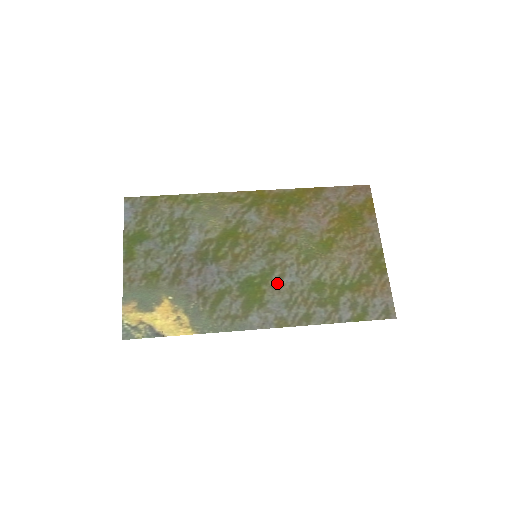
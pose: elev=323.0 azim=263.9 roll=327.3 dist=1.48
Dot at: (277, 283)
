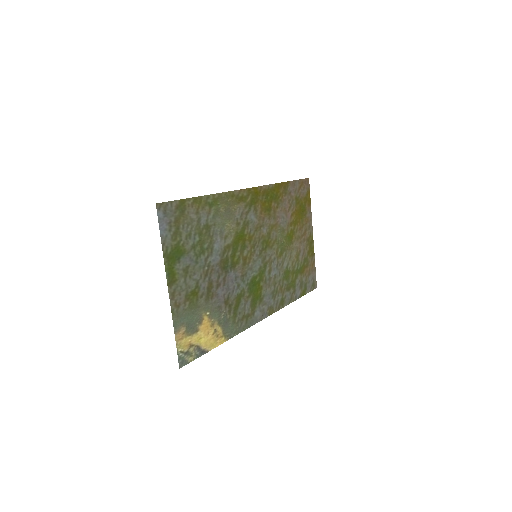
Dot at: (268, 278)
